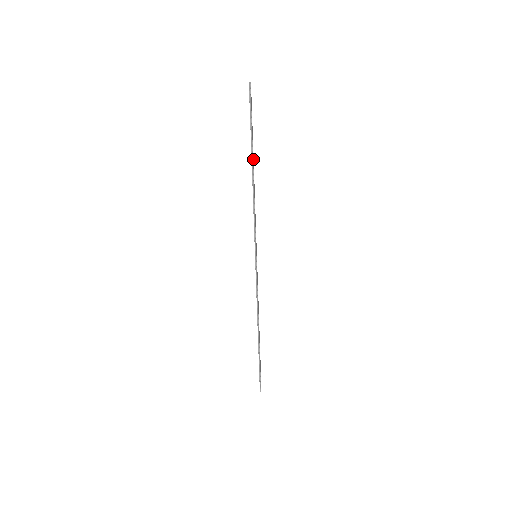
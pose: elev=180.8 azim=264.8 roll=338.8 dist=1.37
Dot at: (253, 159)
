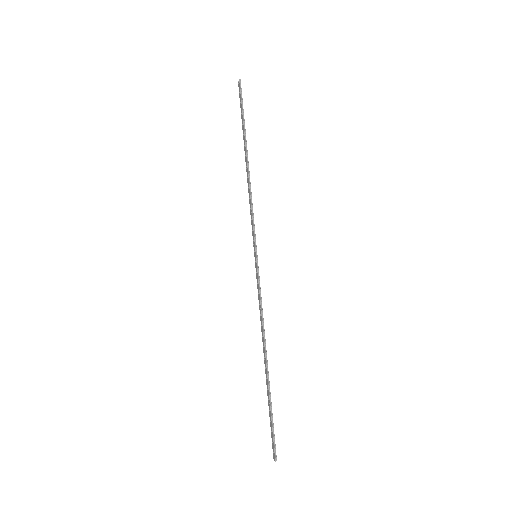
Dot at: (246, 150)
